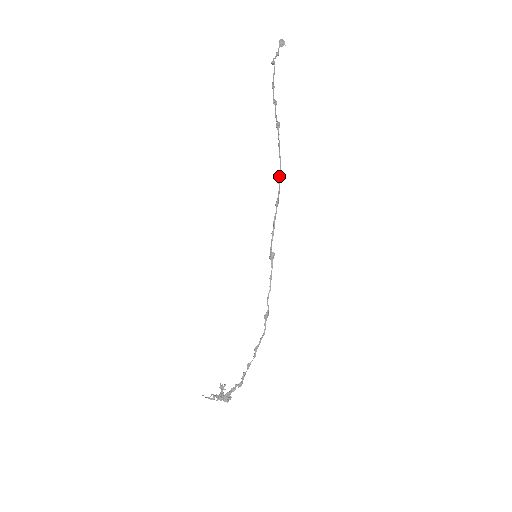
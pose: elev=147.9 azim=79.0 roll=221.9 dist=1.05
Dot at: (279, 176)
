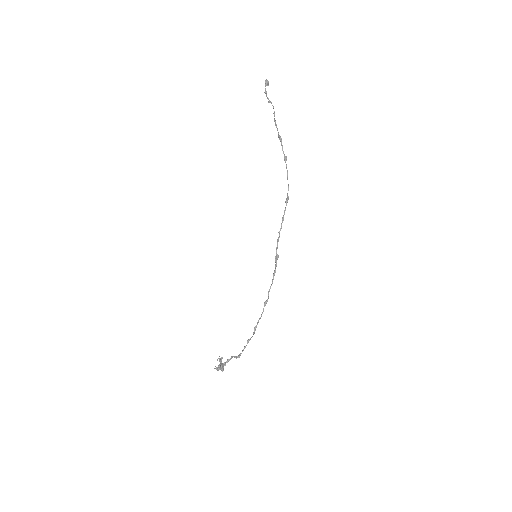
Dot at: (288, 198)
